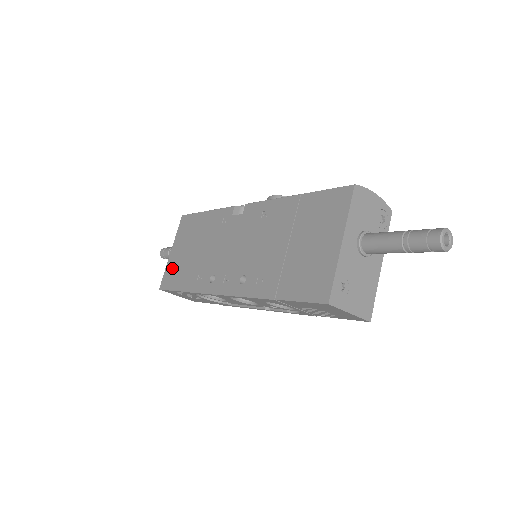
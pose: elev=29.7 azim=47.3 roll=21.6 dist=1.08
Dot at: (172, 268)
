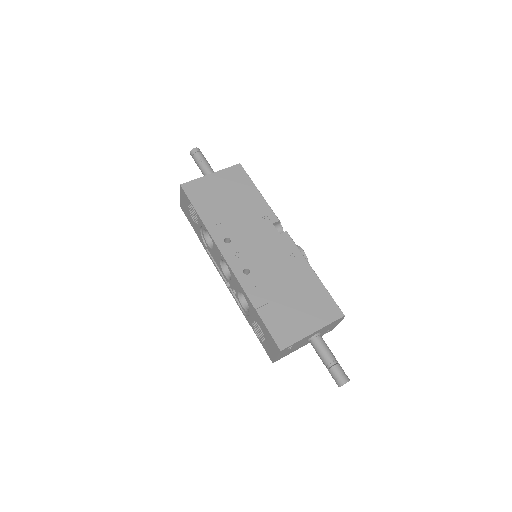
Dot at: (203, 187)
